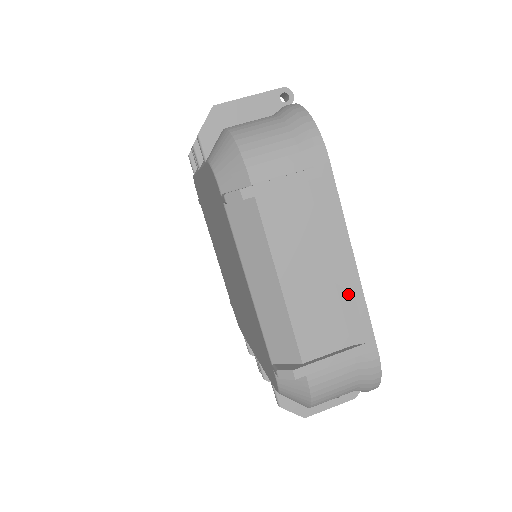
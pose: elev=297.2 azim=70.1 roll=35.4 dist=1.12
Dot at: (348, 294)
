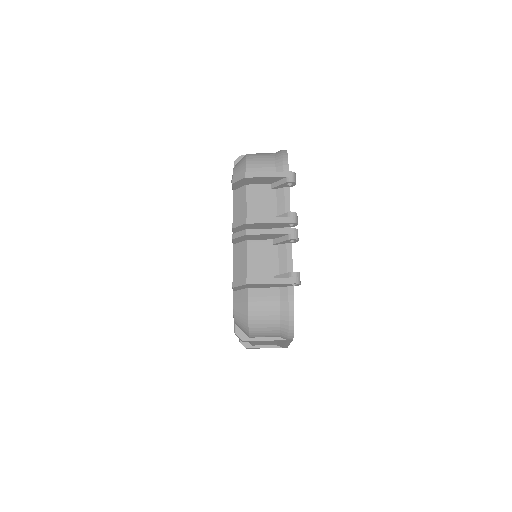
Dot at: occluded
